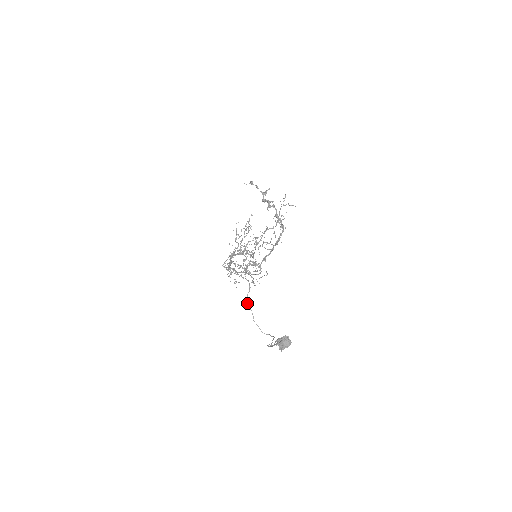
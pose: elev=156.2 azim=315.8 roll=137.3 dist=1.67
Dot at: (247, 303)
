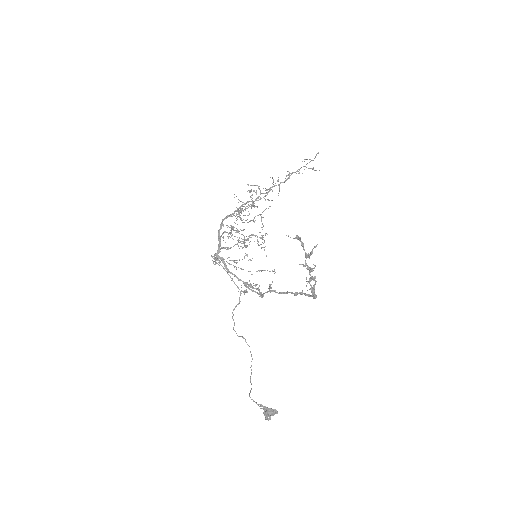
Dot at: (232, 316)
